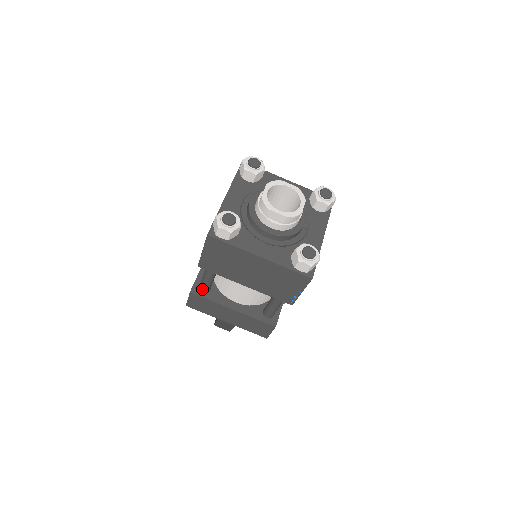
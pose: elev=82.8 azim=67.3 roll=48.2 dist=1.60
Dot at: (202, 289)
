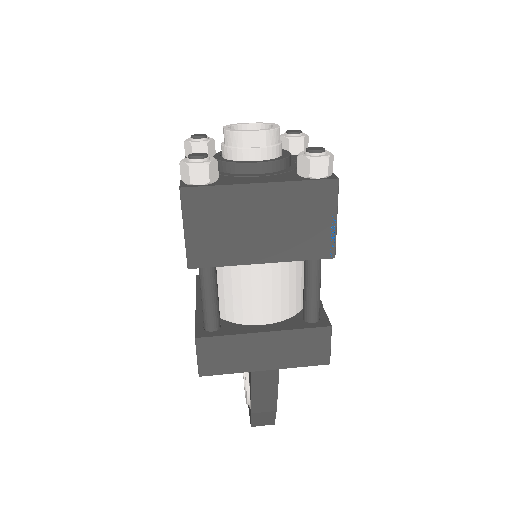
Dot at: (209, 327)
